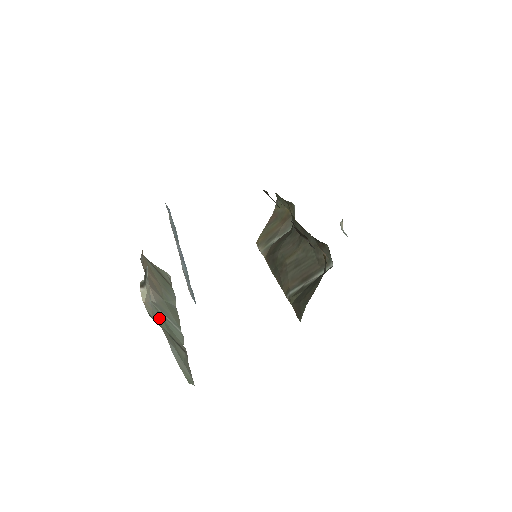
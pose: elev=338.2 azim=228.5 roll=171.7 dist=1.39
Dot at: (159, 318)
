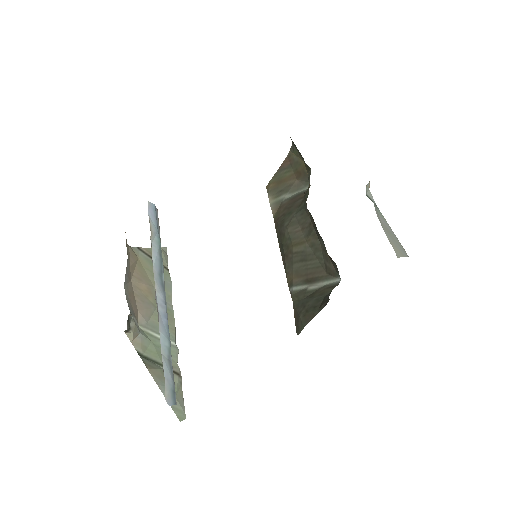
Dot at: (150, 347)
